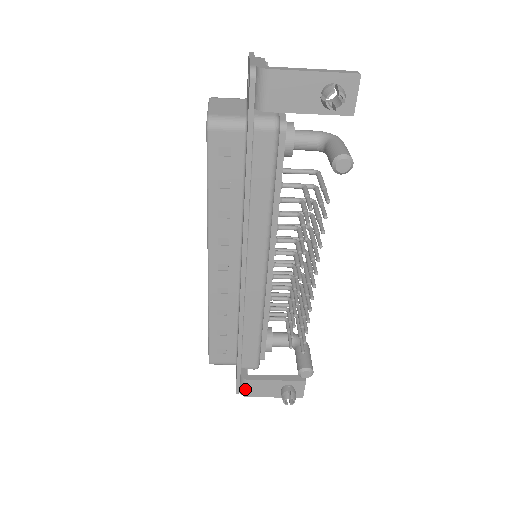
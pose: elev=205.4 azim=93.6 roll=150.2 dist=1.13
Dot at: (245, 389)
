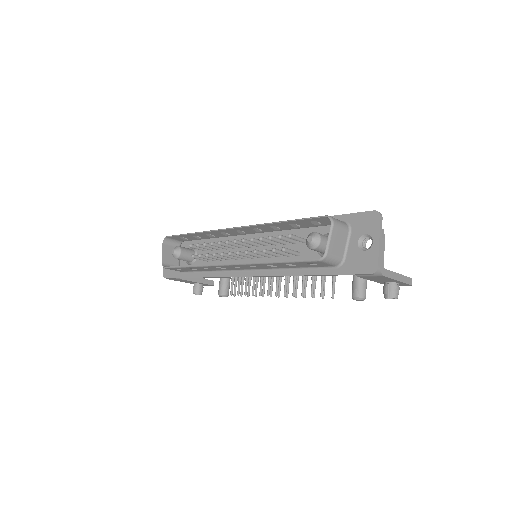
Dot at: (173, 279)
